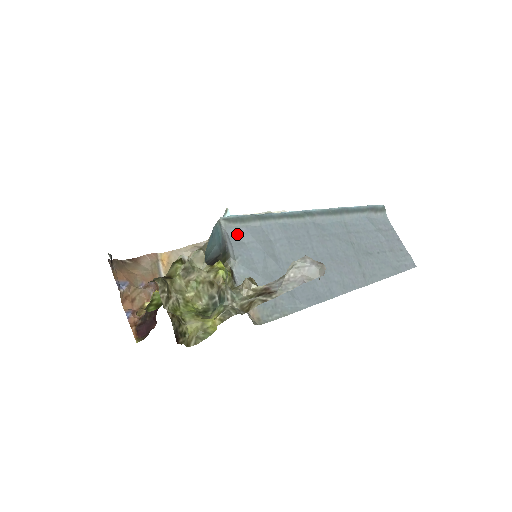
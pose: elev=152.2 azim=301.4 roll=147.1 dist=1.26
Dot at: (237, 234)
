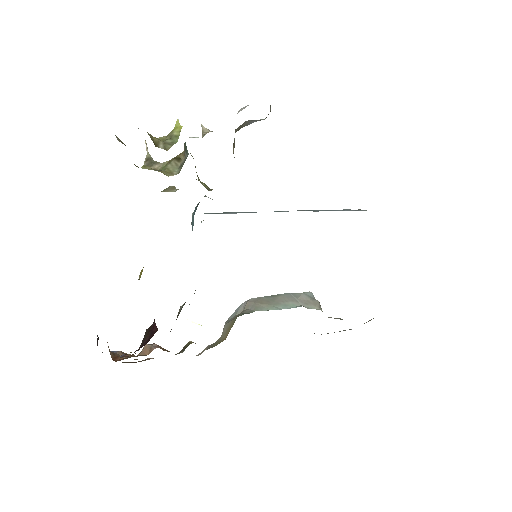
Dot at: occluded
